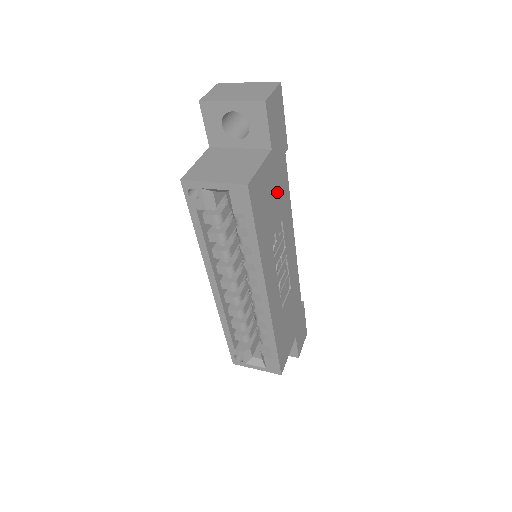
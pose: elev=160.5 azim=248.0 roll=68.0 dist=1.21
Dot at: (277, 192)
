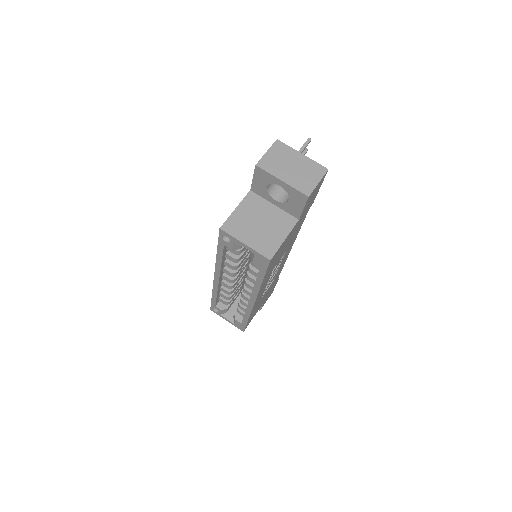
Dot at: occluded
